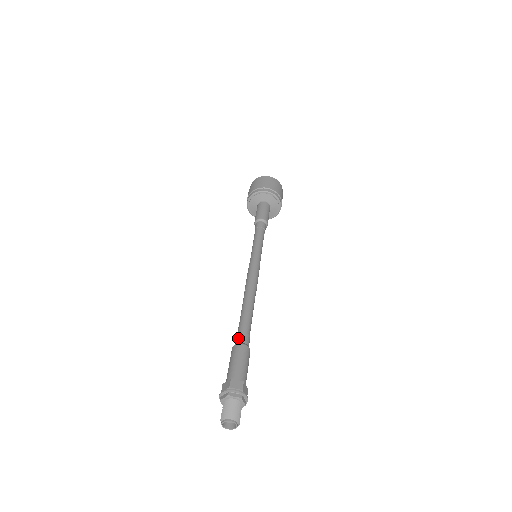
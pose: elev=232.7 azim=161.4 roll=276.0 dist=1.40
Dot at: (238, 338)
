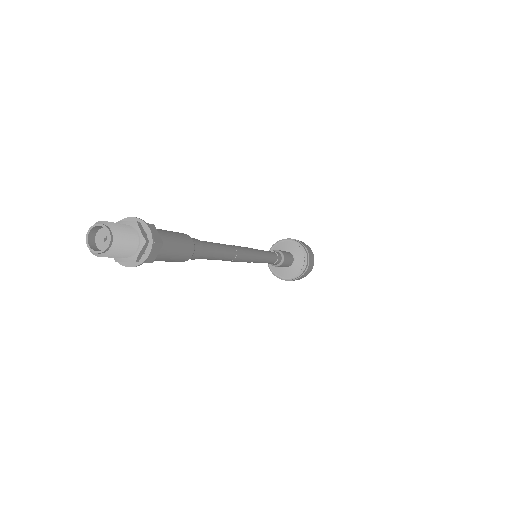
Dot at: occluded
